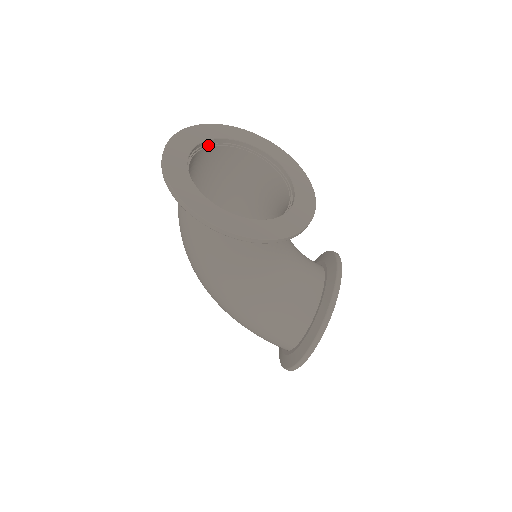
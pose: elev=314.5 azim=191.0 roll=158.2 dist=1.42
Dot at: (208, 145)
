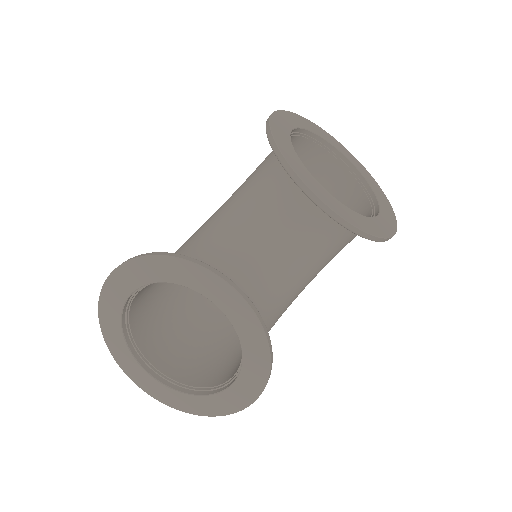
Dot at: (131, 339)
